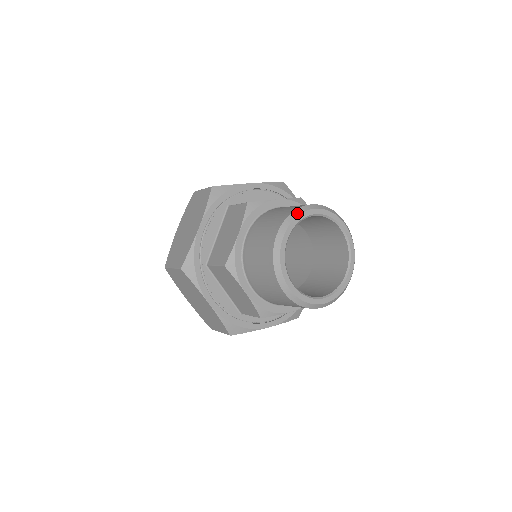
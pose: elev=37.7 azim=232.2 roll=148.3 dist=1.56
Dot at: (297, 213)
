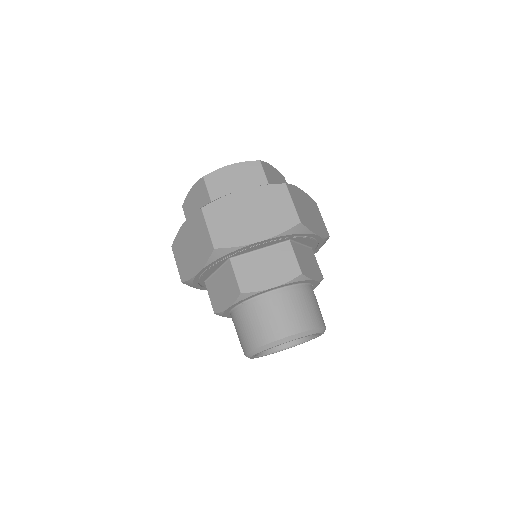
Dot at: (272, 345)
